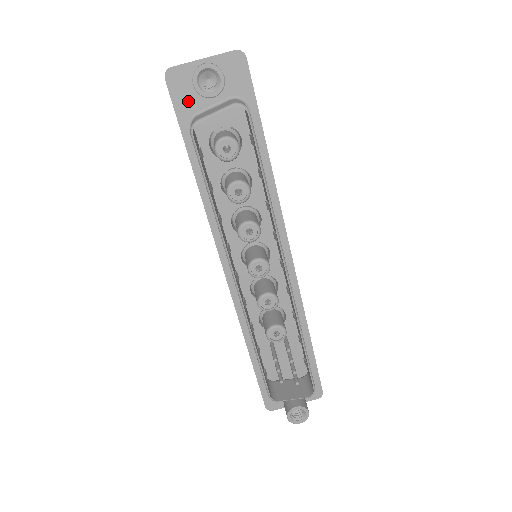
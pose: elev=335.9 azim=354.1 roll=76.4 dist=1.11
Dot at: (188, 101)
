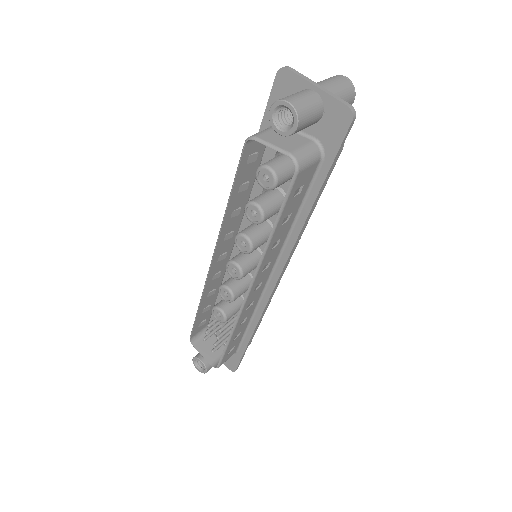
Dot at: occluded
